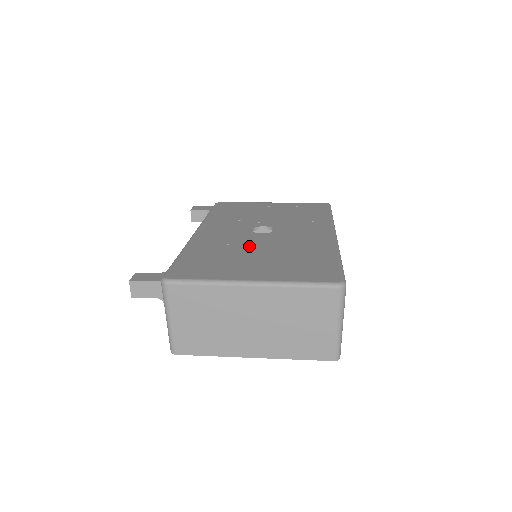
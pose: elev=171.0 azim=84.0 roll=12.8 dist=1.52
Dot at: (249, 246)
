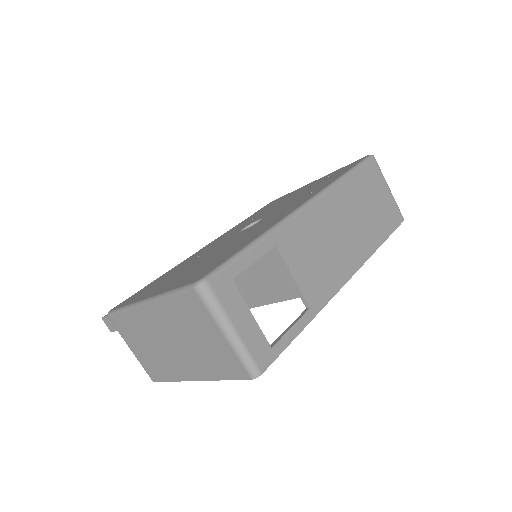
Dot at: (208, 253)
